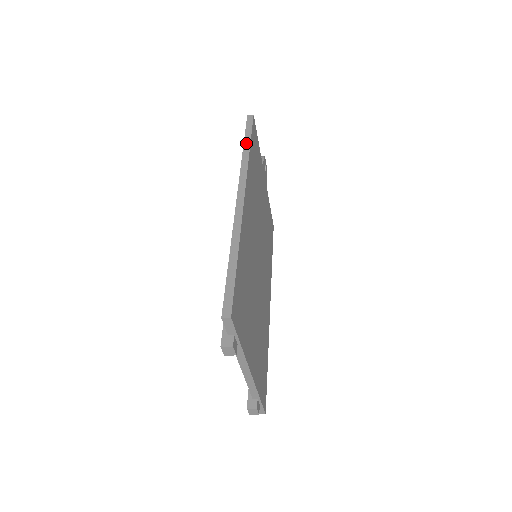
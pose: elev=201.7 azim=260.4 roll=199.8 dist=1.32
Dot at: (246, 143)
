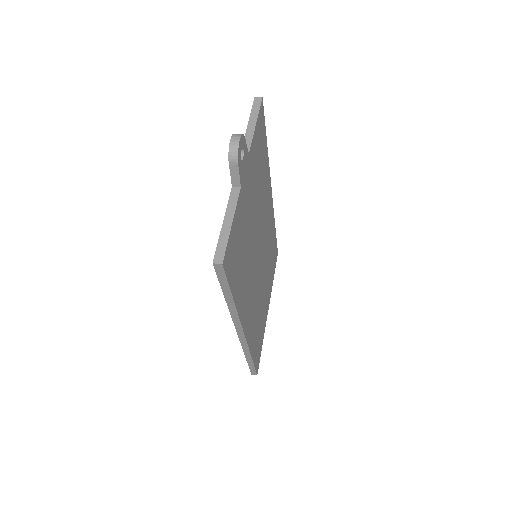
Dot at: (227, 298)
